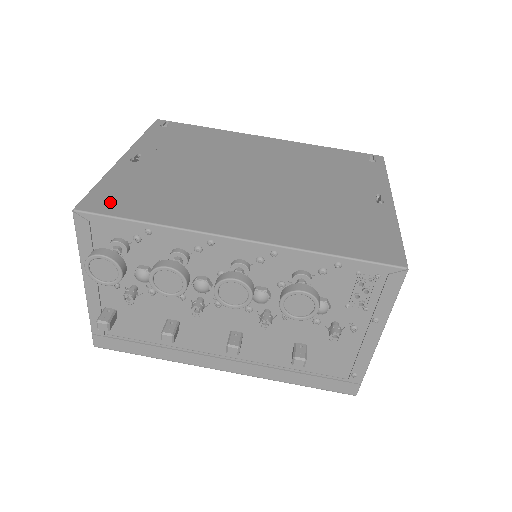
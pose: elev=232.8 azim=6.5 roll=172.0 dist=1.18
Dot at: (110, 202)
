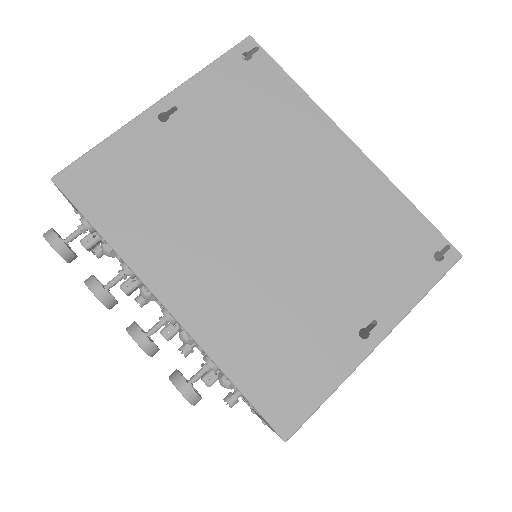
Dot at: (90, 185)
